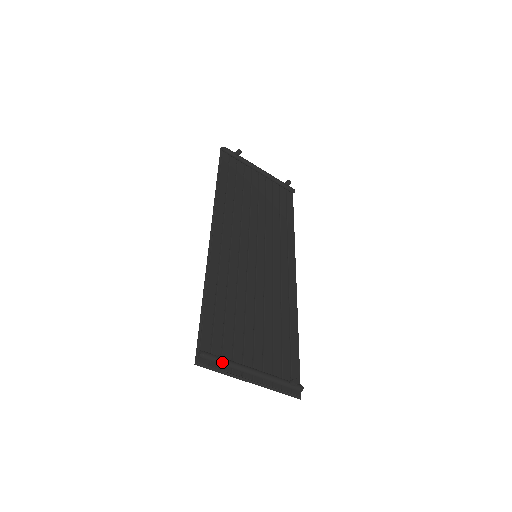
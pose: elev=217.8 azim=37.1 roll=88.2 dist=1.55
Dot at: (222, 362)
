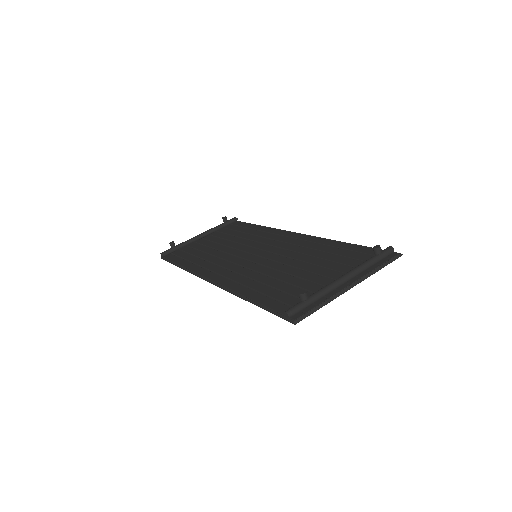
Dot at: (309, 299)
